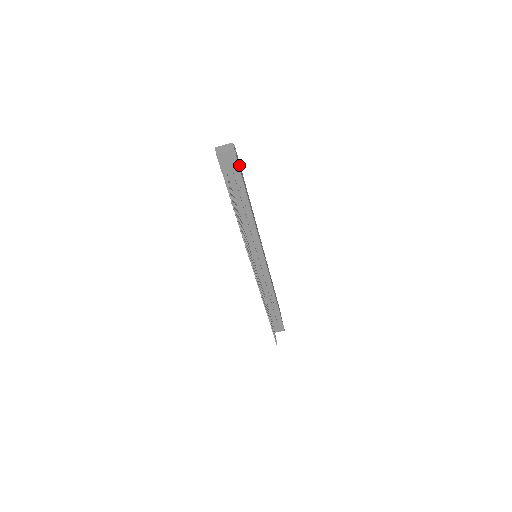
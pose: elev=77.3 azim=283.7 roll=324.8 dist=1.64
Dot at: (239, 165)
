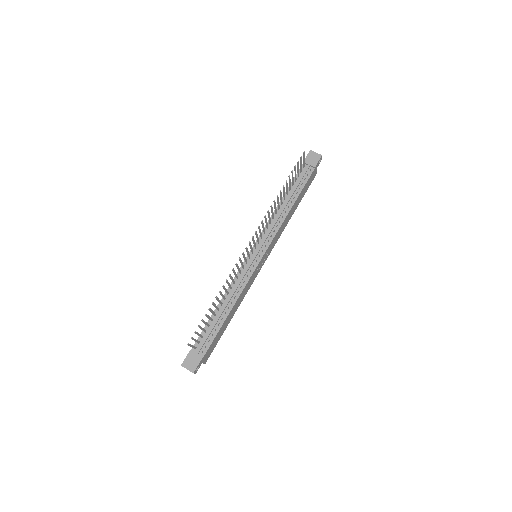
Dot at: (312, 176)
